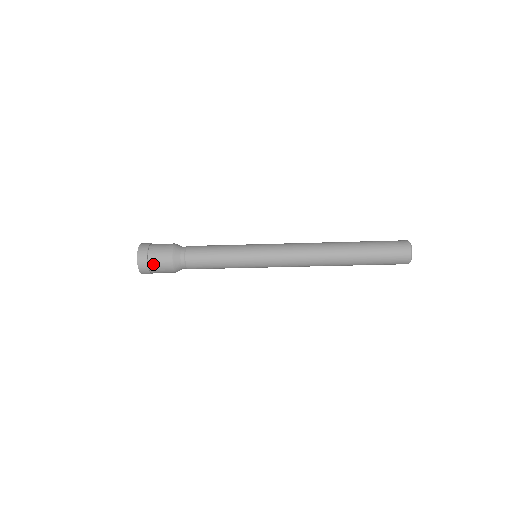
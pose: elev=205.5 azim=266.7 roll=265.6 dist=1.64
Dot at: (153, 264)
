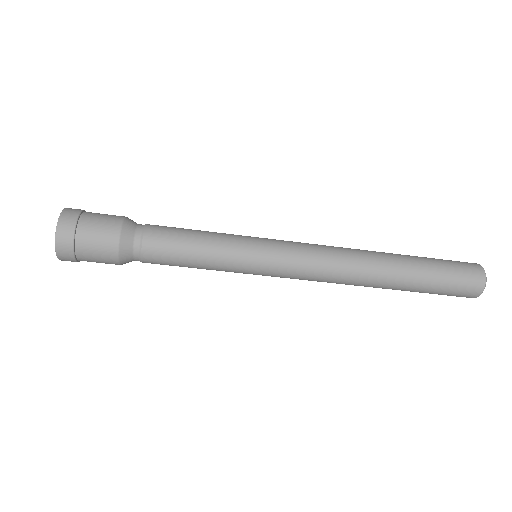
Dot at: (83, 248)
